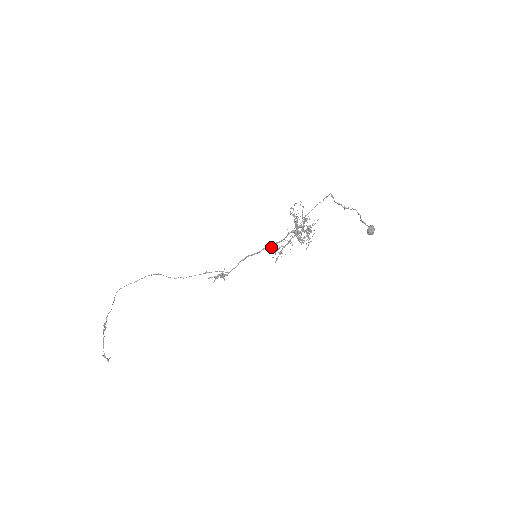
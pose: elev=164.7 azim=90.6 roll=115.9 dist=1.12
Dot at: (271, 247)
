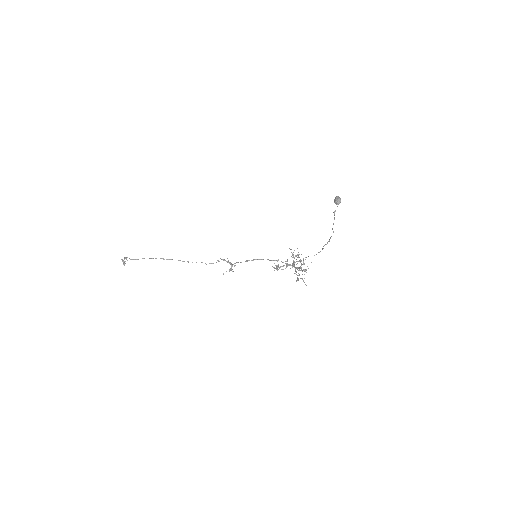
Dot at: occluded
